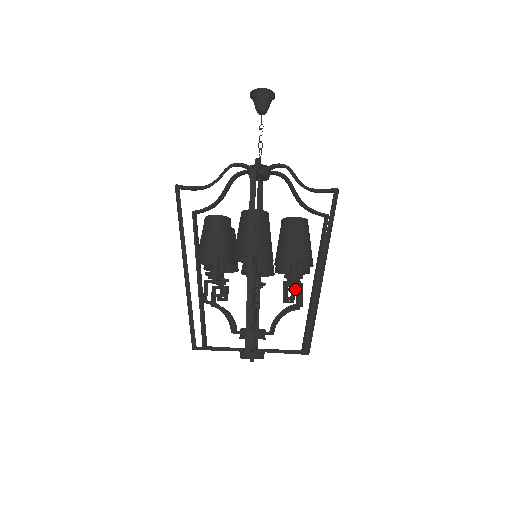
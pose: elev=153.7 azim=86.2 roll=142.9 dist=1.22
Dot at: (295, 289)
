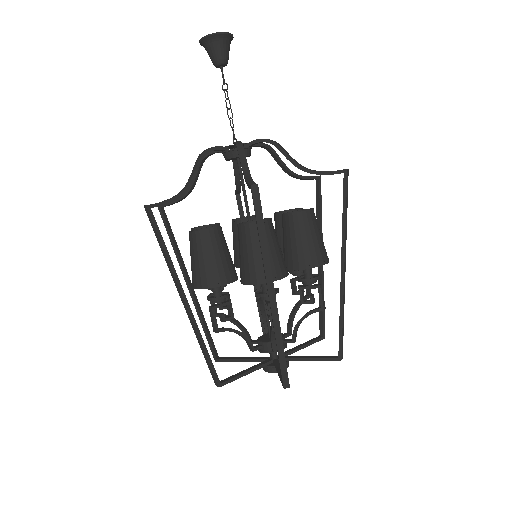
Dot at: occluded
